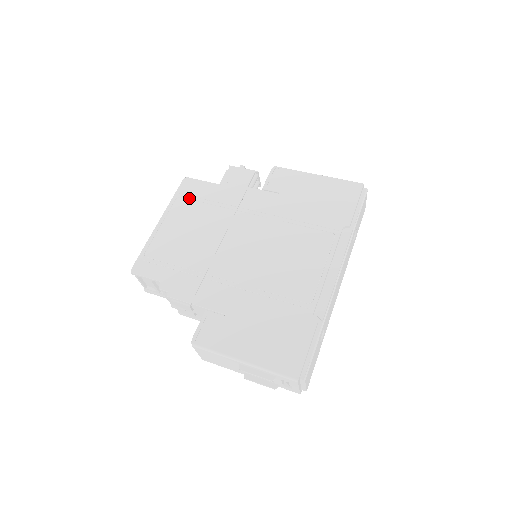
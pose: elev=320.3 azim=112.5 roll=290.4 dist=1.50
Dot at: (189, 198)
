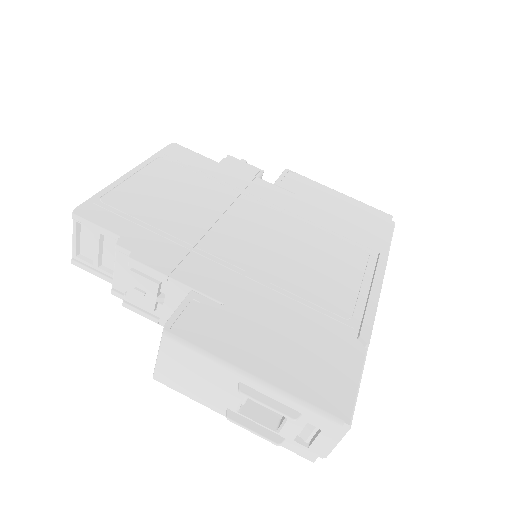
Dot at: (177, 162)
